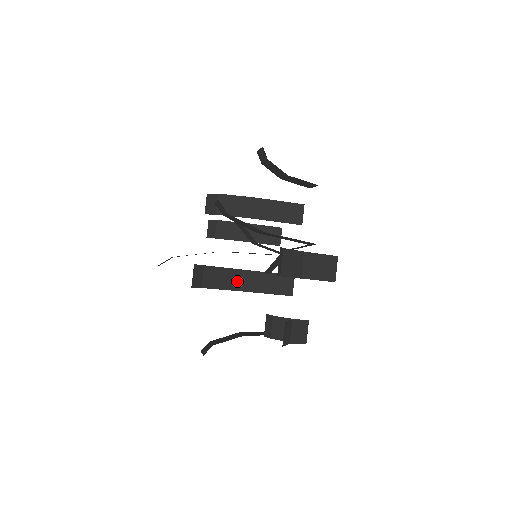
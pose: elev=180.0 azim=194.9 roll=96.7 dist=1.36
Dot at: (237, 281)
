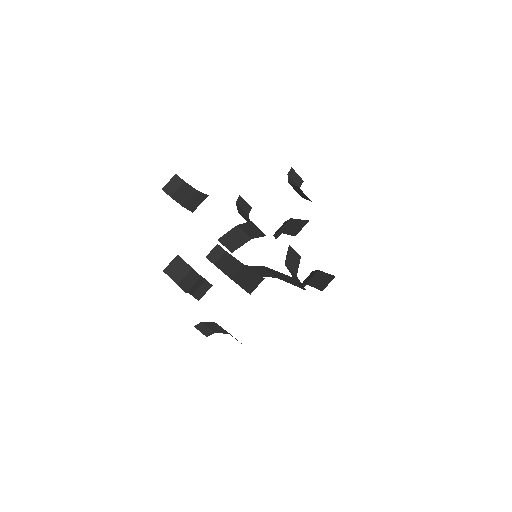
Dot at: (235, 271)
